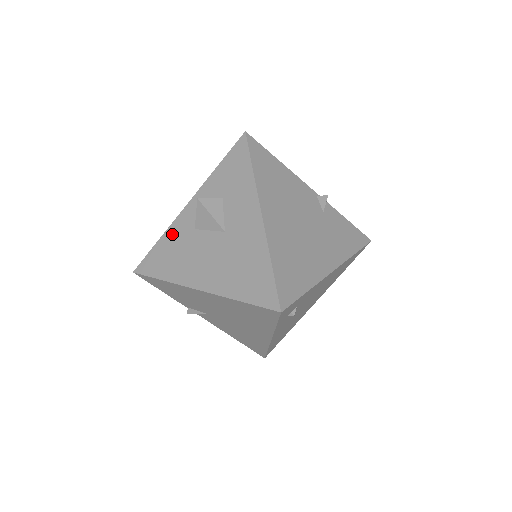
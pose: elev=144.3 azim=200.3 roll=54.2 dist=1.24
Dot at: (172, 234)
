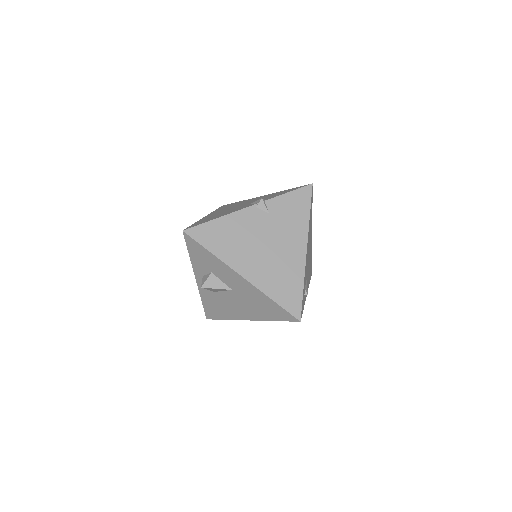
Dot at: (205, 297)
